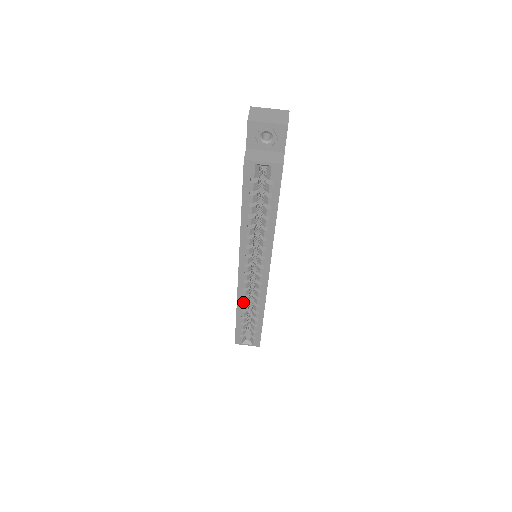
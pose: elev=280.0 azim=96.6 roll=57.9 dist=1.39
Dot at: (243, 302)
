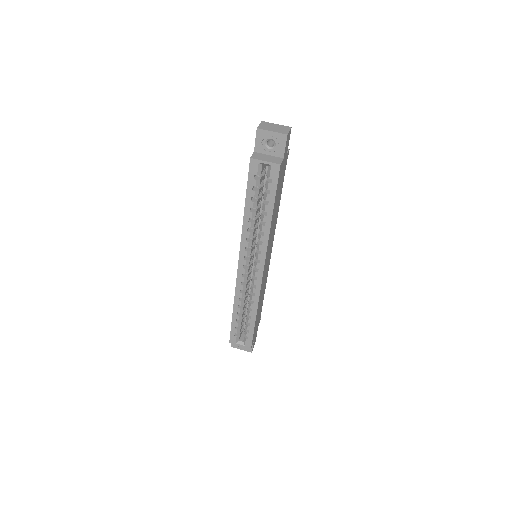
Dot at: (240, 297)
